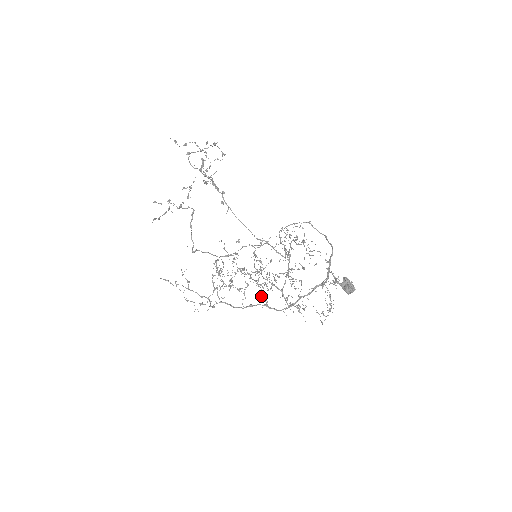
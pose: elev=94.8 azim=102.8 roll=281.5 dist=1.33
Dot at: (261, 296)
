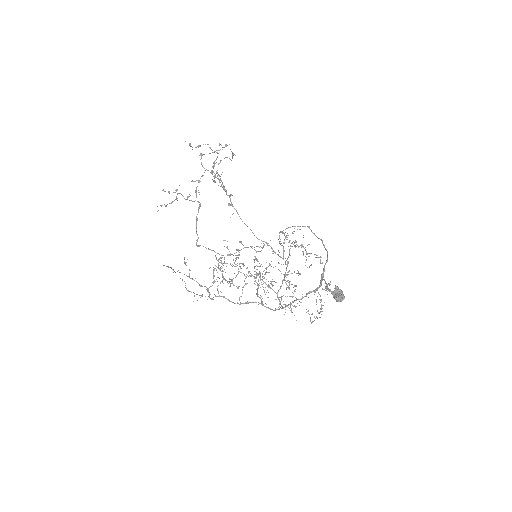
Dot at: (257, 292)
